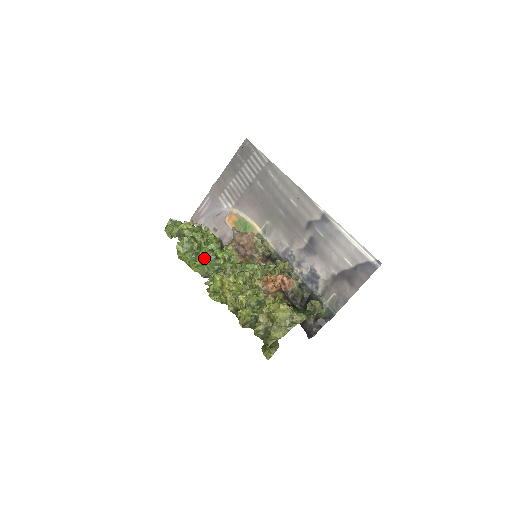
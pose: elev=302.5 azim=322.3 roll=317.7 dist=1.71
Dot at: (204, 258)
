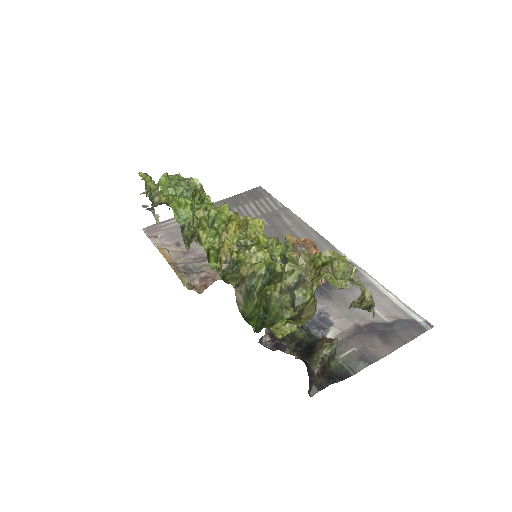
Dot at: occluded
